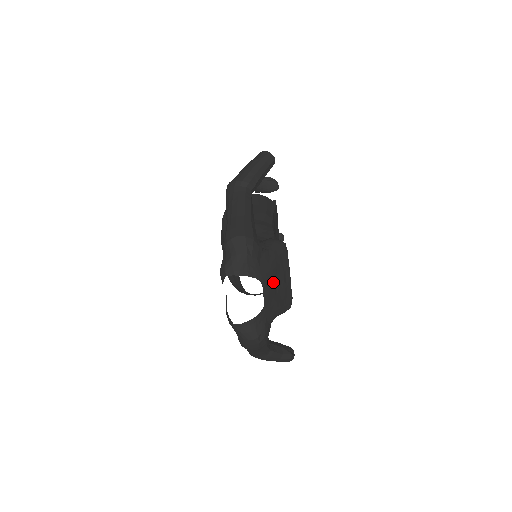
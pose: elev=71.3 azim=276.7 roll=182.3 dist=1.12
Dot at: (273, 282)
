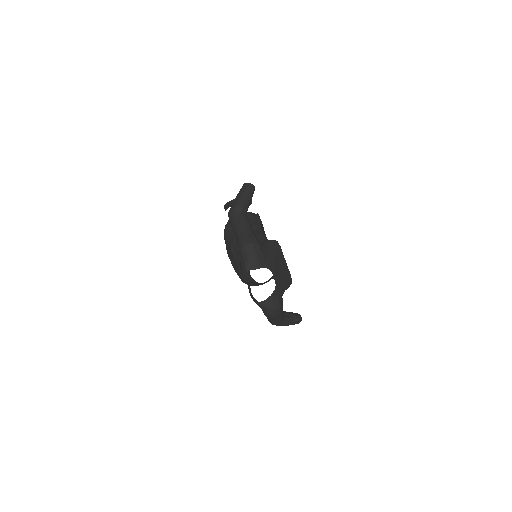
Dot at: (277, 268)
